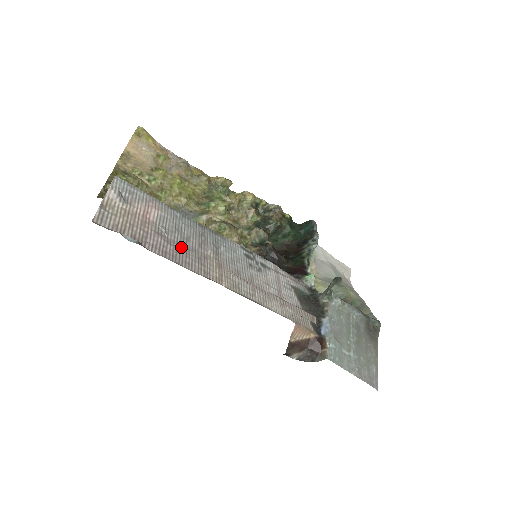
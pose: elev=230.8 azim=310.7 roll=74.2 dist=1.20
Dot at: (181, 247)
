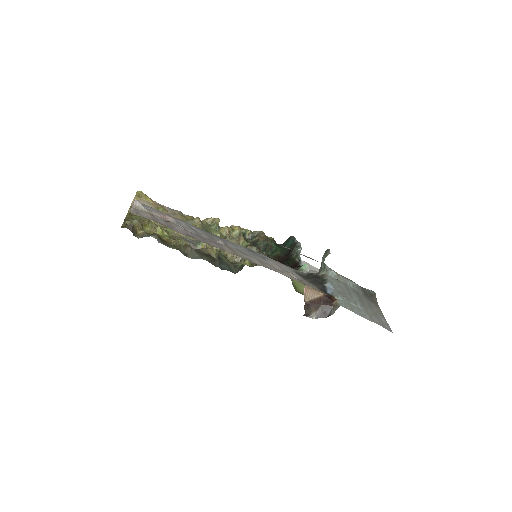
Dot at: (198, 236)
